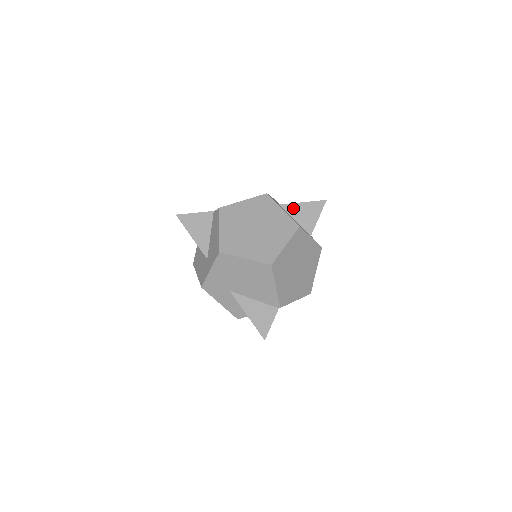
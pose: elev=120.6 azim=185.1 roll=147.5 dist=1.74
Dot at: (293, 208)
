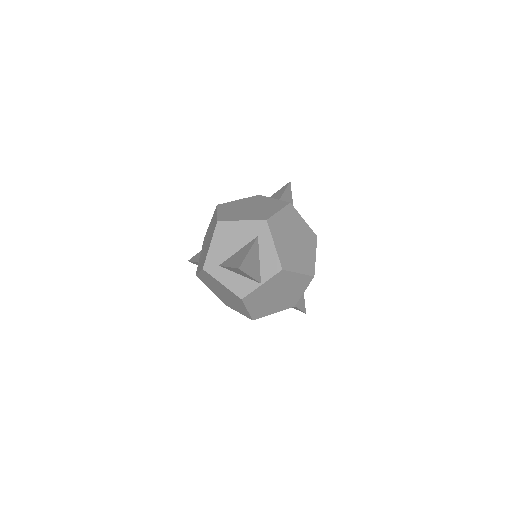
Dot at: occluded
